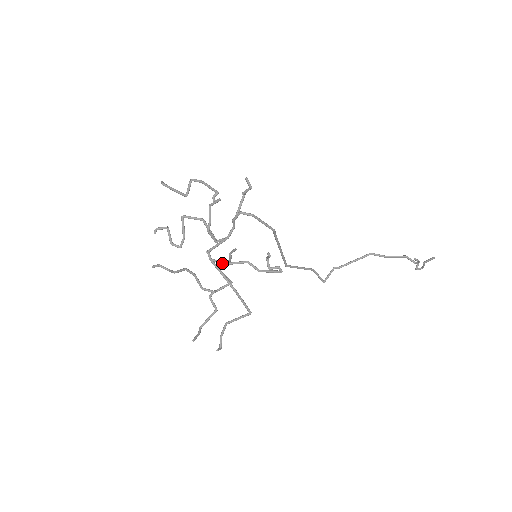
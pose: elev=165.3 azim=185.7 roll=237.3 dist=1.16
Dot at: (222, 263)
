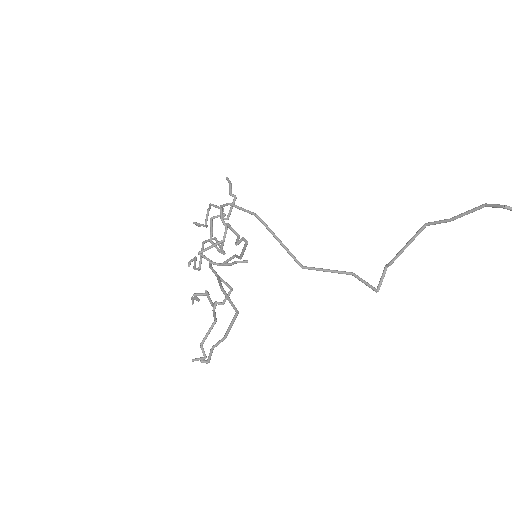
Dot at: (215, 264)
